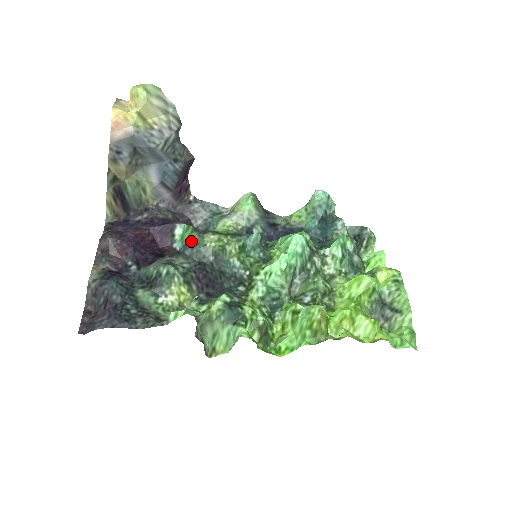
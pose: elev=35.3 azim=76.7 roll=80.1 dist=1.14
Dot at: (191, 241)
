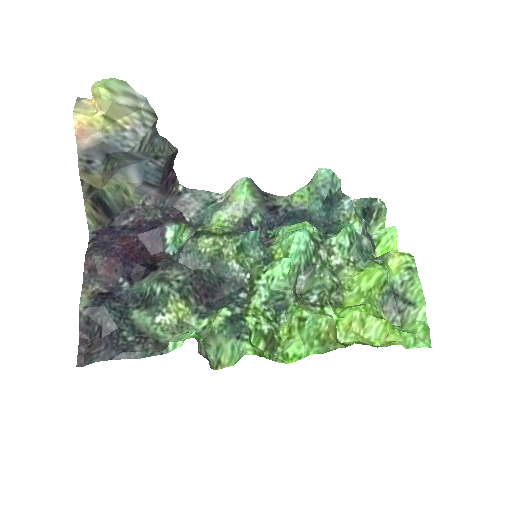
Dot at: (184, 248)
